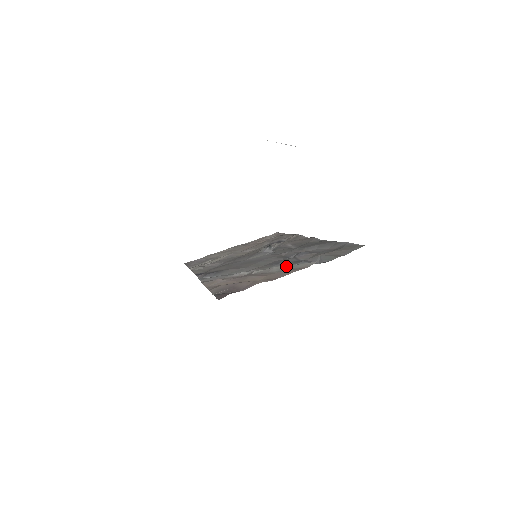
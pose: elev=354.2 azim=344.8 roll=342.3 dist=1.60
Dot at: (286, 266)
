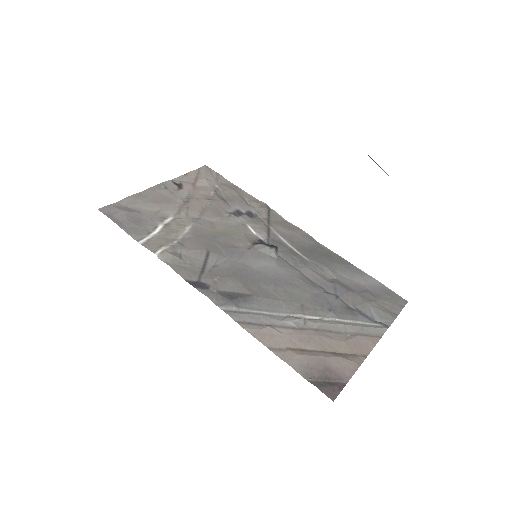
Dot at: (354, 326)
